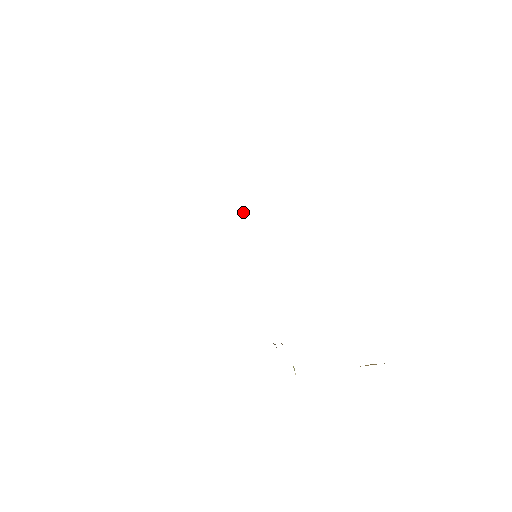
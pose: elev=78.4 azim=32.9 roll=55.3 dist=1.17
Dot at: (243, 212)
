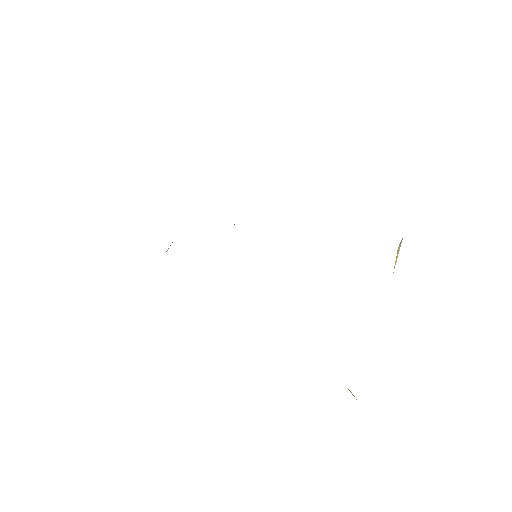
Dot at: occluded
